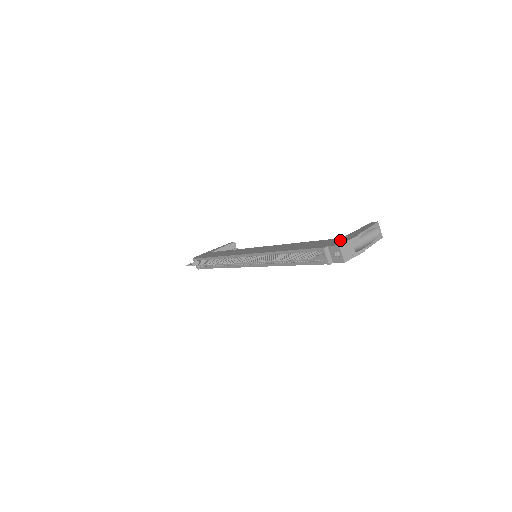
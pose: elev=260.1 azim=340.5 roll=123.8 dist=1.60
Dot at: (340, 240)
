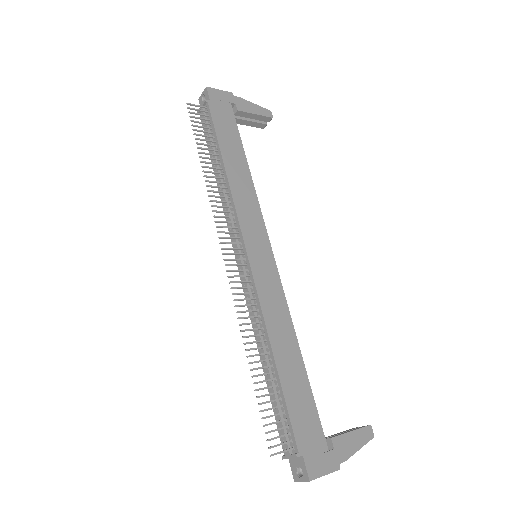
Dot at: (321, 455)
